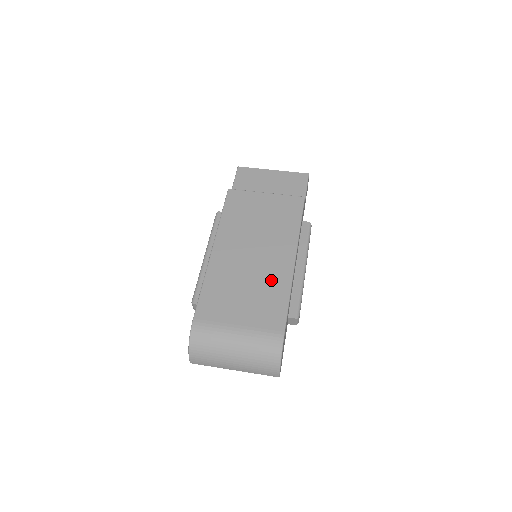
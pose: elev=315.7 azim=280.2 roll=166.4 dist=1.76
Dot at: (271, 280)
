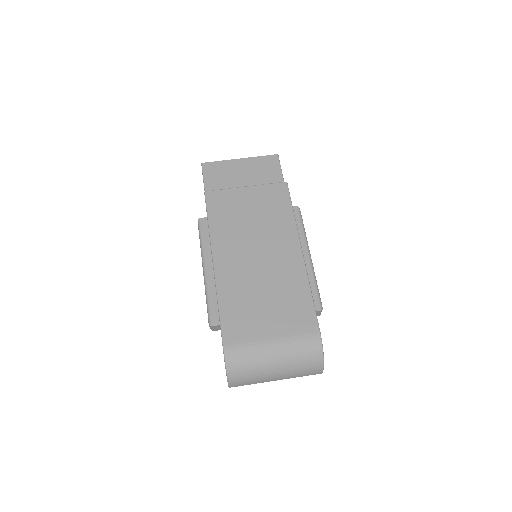
Dot at: (286, 279)
